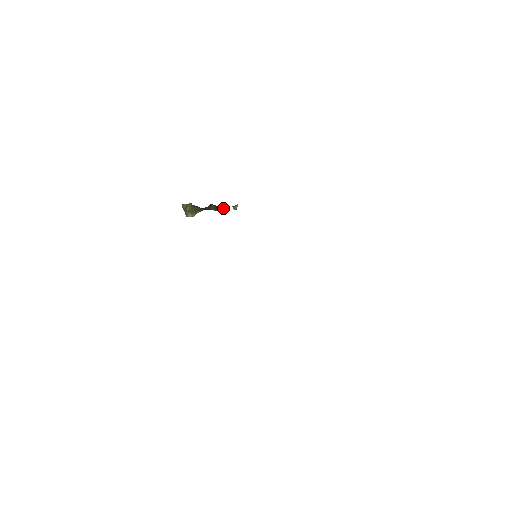
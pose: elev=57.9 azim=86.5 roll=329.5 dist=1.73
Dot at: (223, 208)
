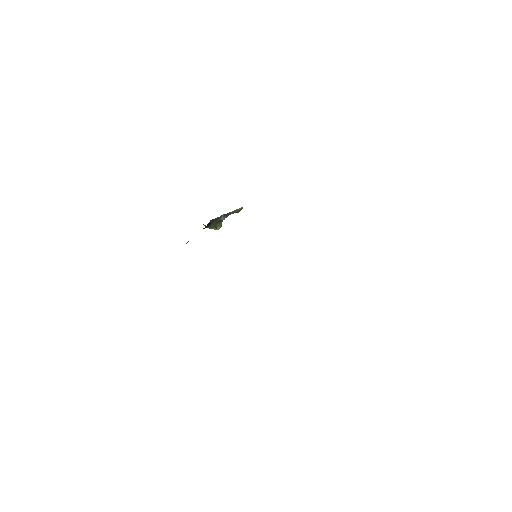
Dot at: (237, 210)
